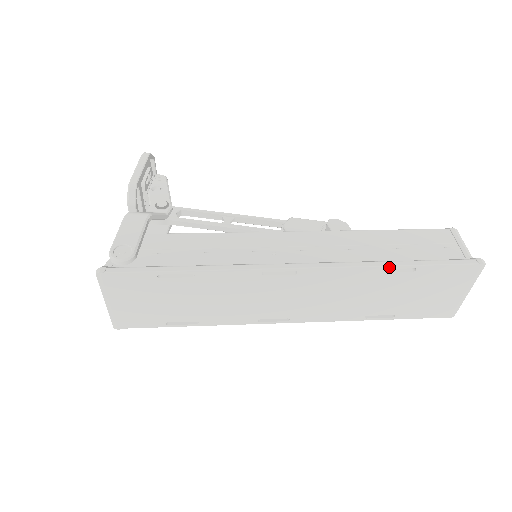
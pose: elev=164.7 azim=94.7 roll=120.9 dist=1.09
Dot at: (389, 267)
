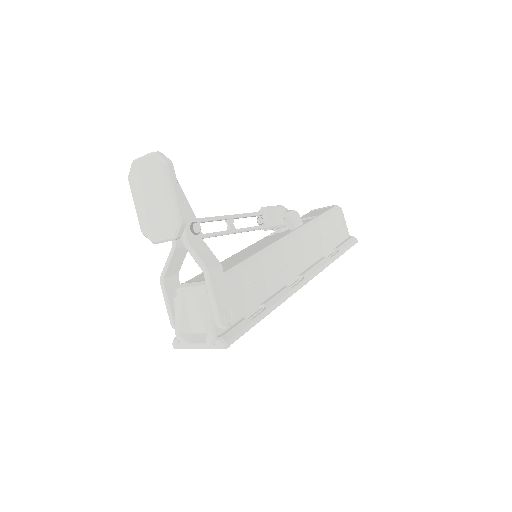
Dot at: (333, 261)
